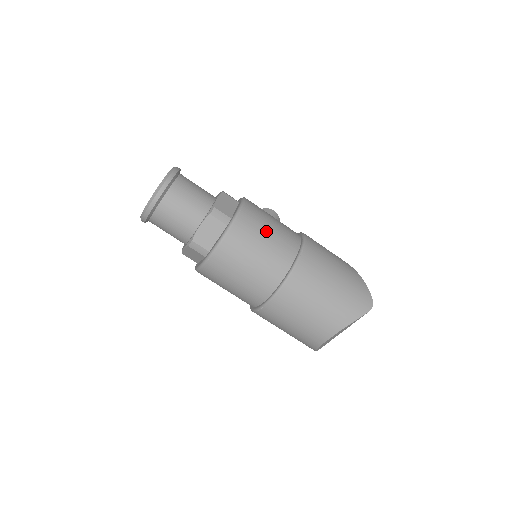
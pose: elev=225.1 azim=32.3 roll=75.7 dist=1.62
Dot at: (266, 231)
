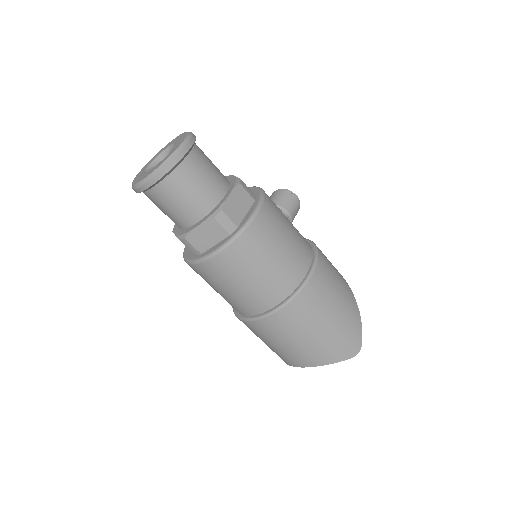
Dot at: (273, 252)
